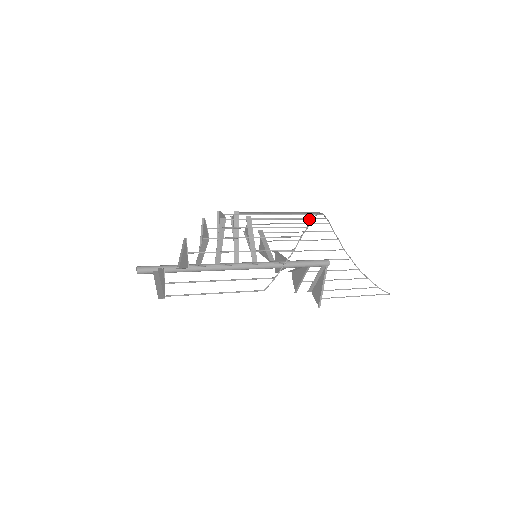
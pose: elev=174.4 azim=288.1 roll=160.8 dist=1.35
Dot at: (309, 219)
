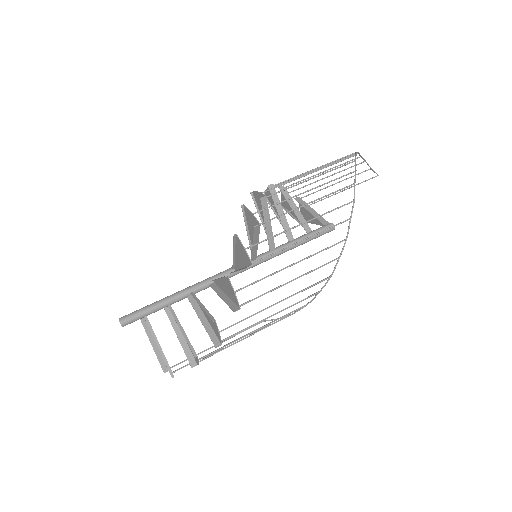
Dot at: occluded
